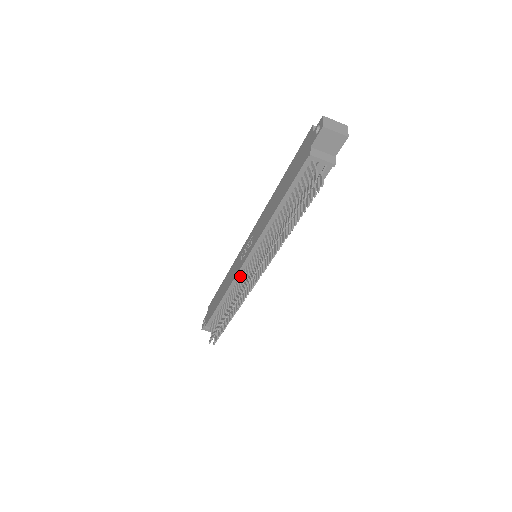
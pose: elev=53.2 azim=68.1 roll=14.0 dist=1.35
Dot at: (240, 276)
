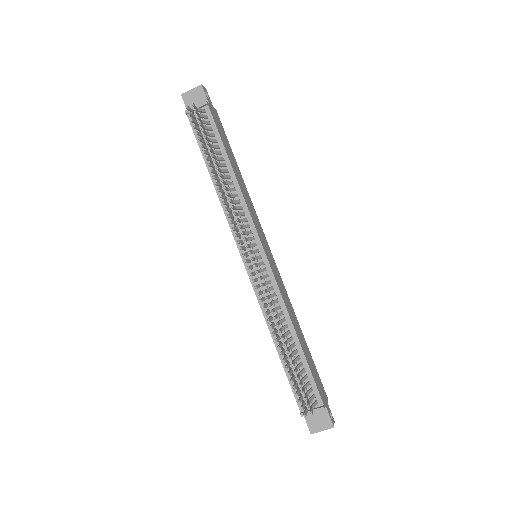
Dot at: occluded
